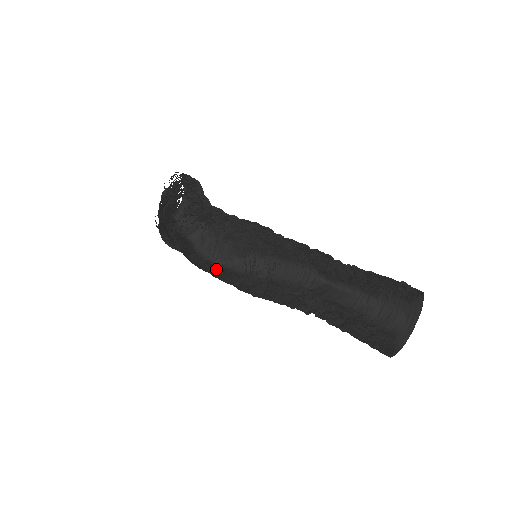
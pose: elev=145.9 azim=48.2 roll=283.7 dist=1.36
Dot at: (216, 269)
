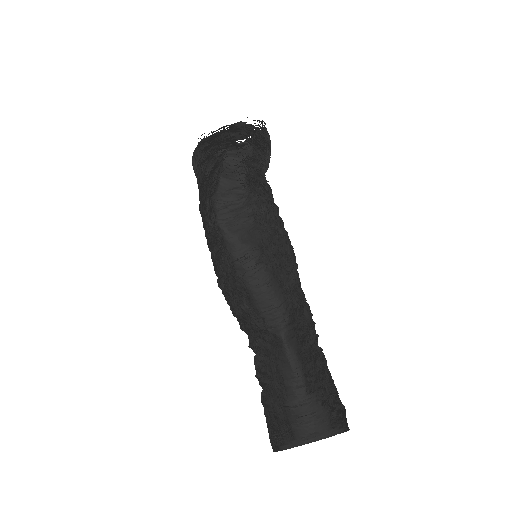
Dot at: (214, 227)
